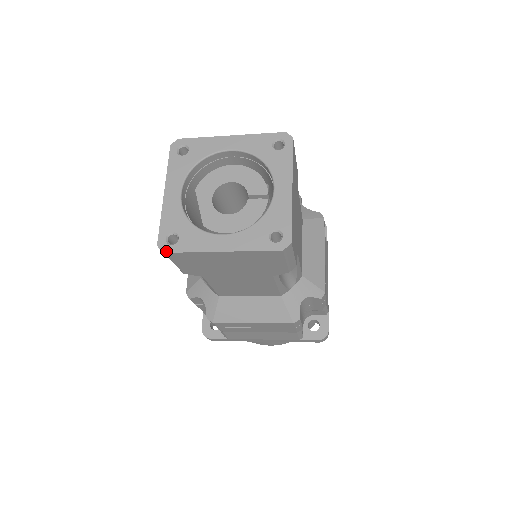
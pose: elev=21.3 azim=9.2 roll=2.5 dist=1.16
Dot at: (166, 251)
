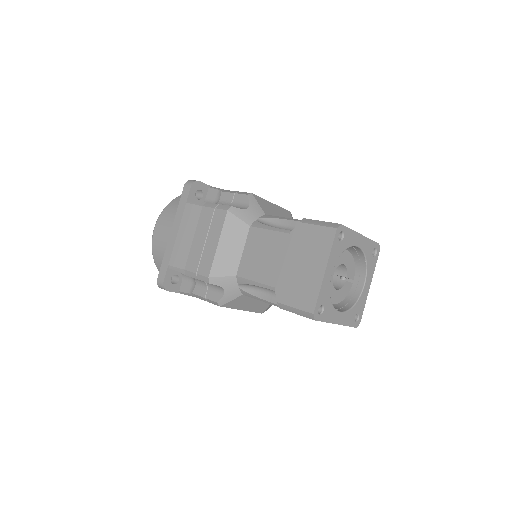
Dot at: (317, 319)
